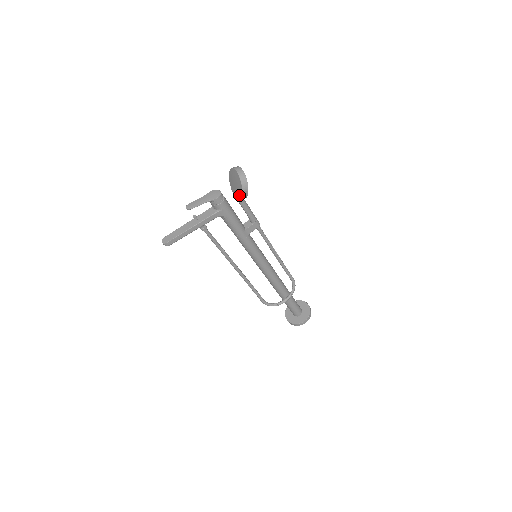
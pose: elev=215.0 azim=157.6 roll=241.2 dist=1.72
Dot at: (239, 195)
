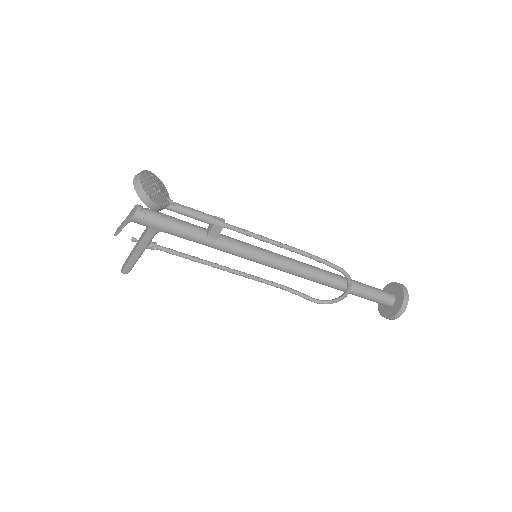
Dot at: occluded
